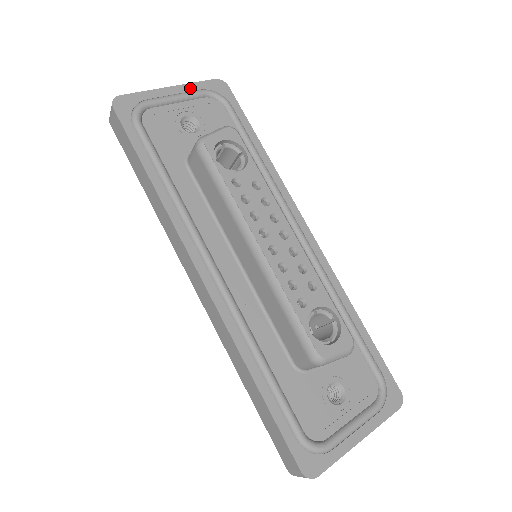
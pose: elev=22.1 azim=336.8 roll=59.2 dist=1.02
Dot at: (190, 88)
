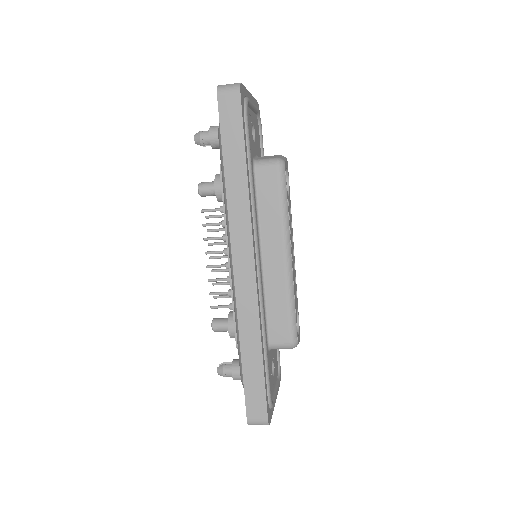
Dot at: (254, 102)
